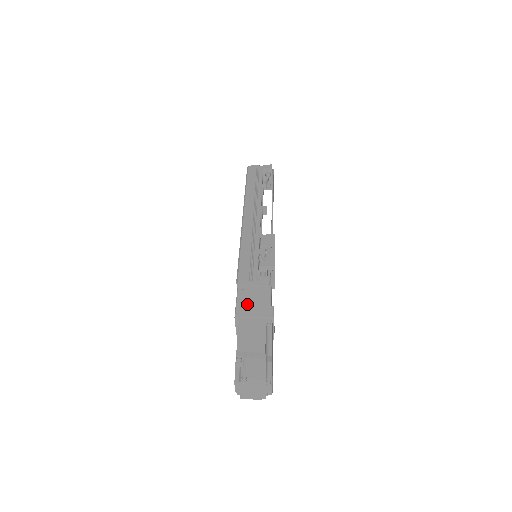
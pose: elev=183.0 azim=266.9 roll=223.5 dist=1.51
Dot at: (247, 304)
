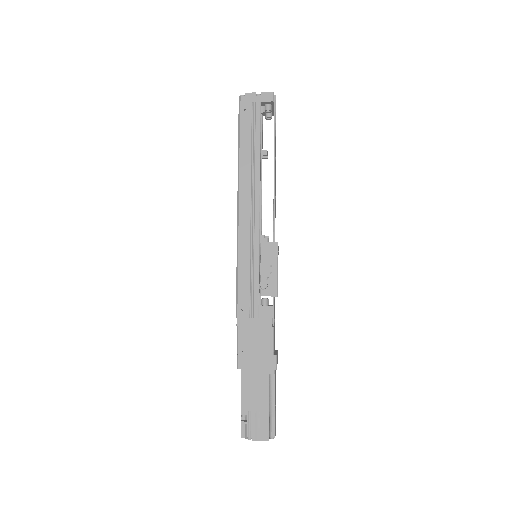
Dot at: (249, 352)
